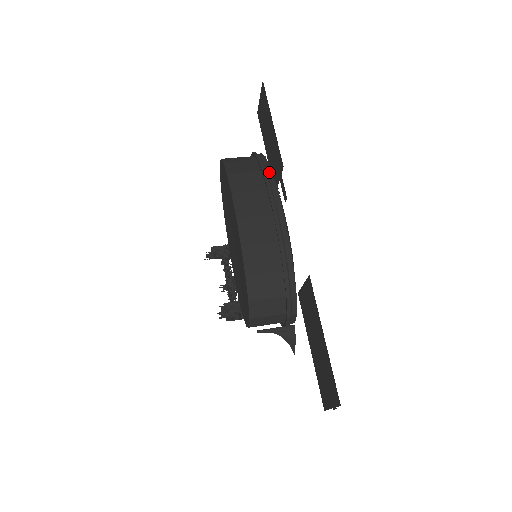
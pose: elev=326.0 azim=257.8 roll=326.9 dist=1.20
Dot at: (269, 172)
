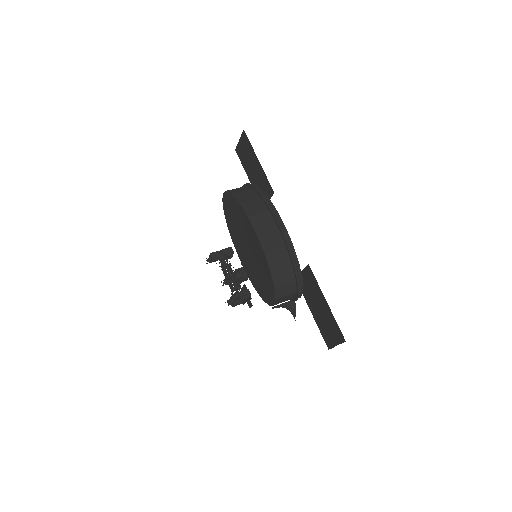
Dot at: (267, 198)
